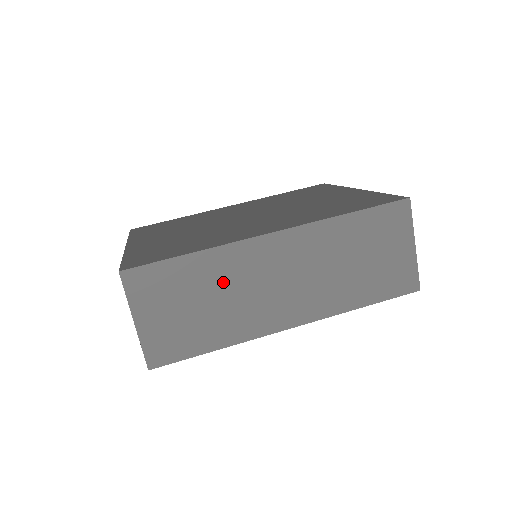
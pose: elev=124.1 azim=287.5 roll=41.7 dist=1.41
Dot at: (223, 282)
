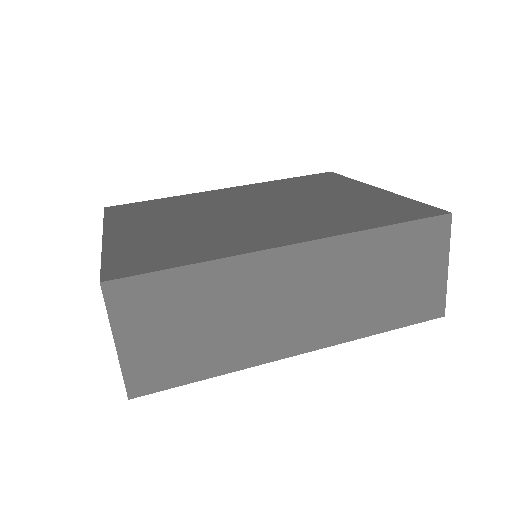
Dot at: (228, 300)
